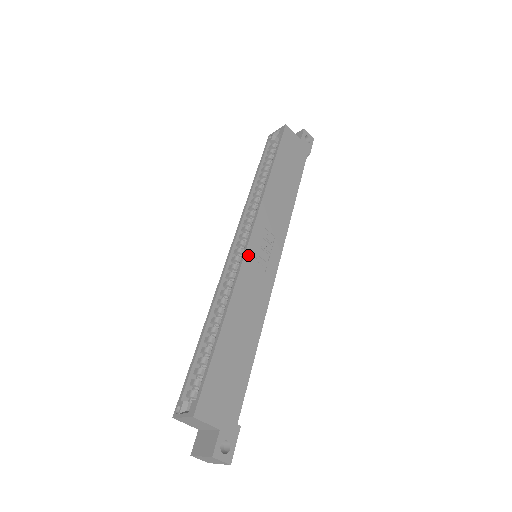
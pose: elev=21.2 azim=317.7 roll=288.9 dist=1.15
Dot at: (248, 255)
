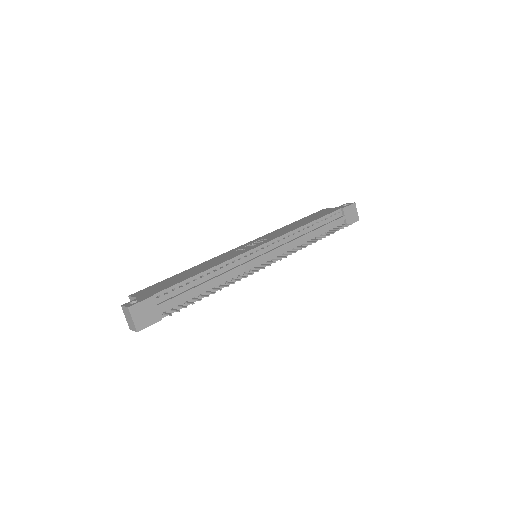
Dot at: (234, 250)
